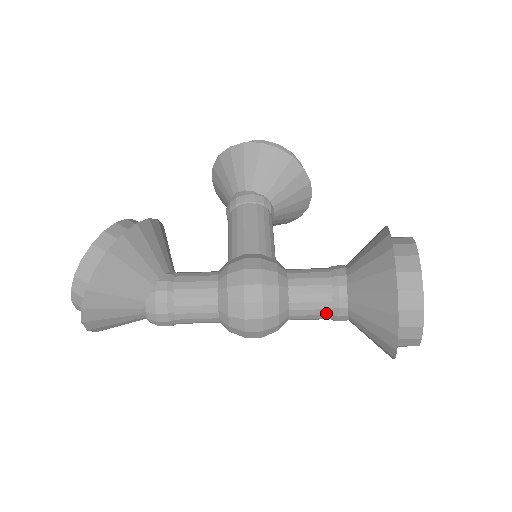
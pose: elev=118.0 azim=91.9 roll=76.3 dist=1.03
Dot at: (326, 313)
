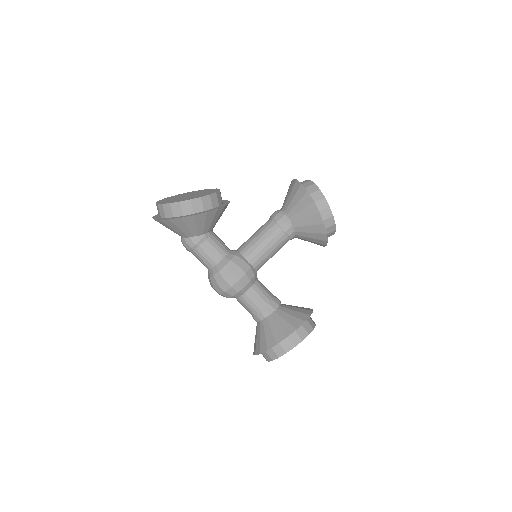
Dot at: (250, 313)
